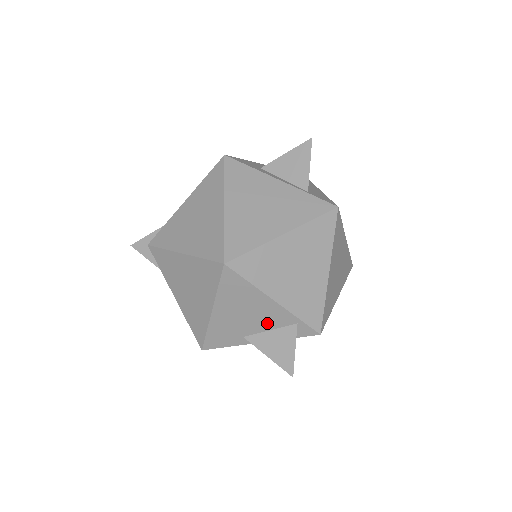
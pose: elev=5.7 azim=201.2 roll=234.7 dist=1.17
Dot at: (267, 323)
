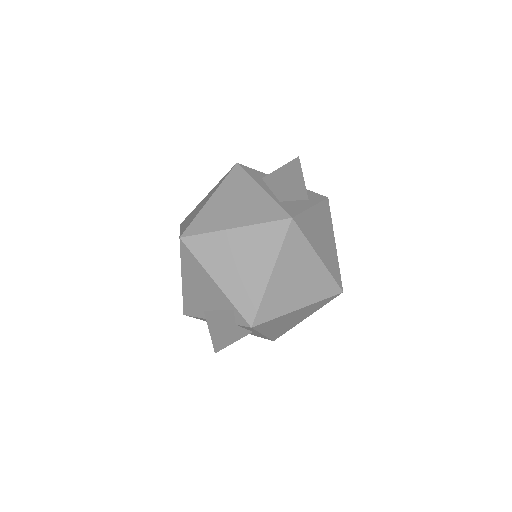
Dot at: (215, 302)
